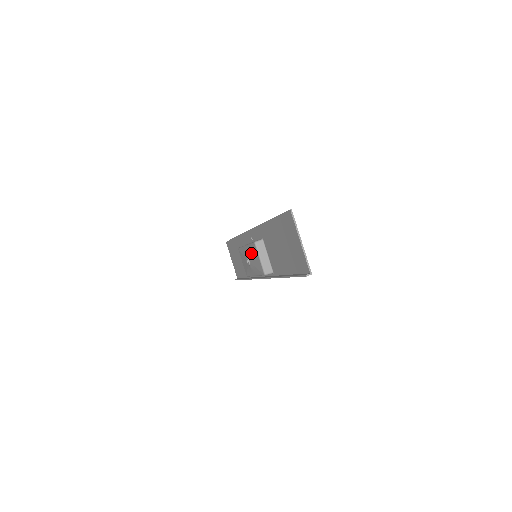
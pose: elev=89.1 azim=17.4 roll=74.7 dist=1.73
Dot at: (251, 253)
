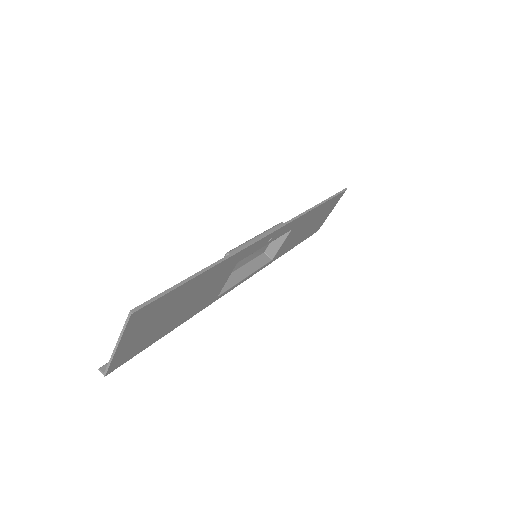
Dot at: occluded
